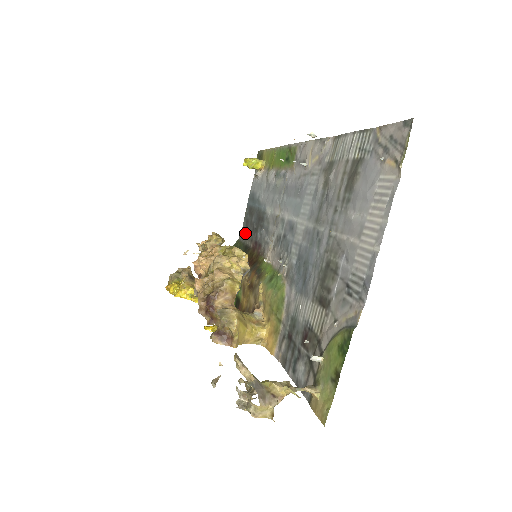
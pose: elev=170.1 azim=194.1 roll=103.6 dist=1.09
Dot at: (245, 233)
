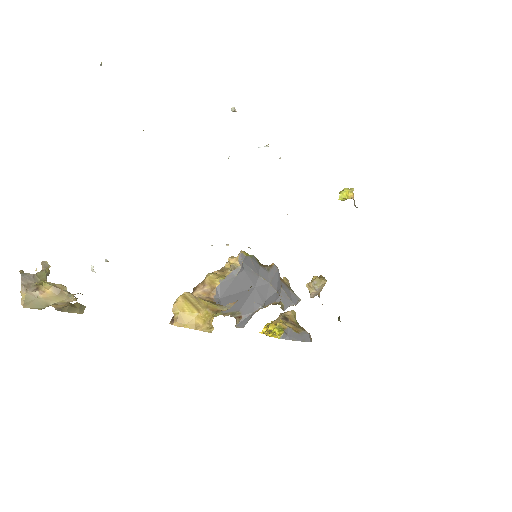
Dot at: occluded
